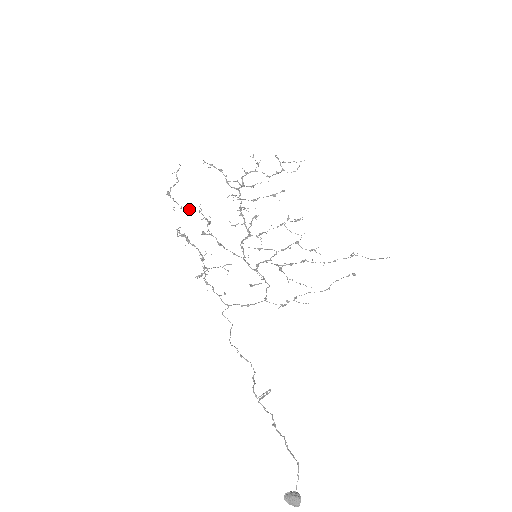
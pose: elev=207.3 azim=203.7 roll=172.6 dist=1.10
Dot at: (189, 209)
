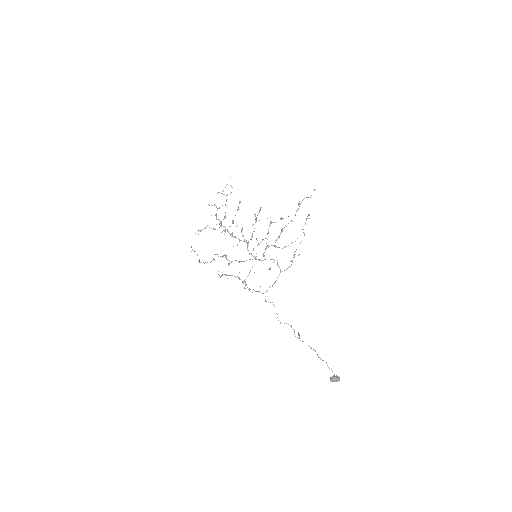
Dot at: occluded
